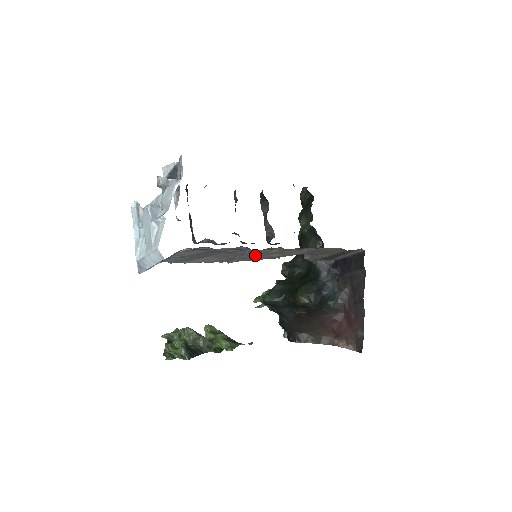
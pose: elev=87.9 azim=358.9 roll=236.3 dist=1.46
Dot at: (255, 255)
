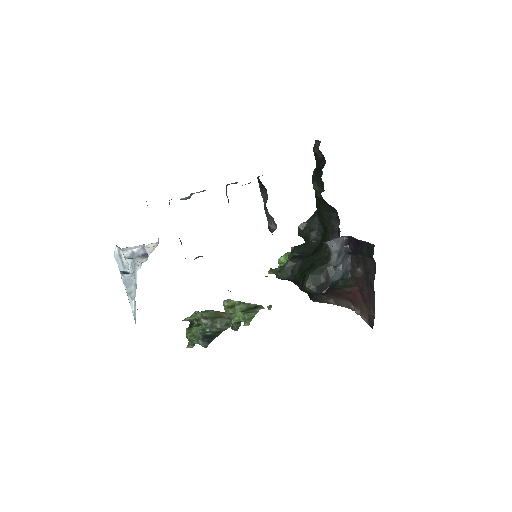
Dot at: occluded
